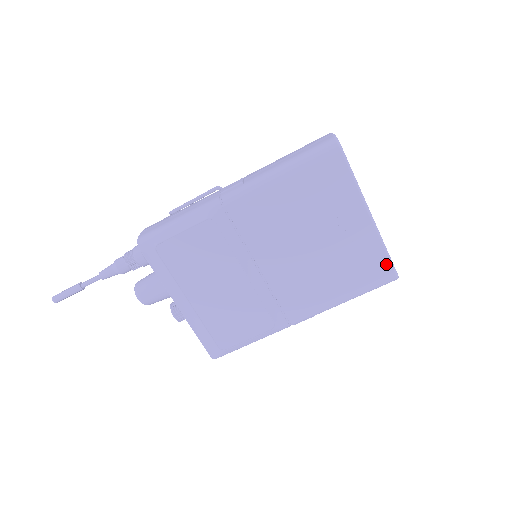
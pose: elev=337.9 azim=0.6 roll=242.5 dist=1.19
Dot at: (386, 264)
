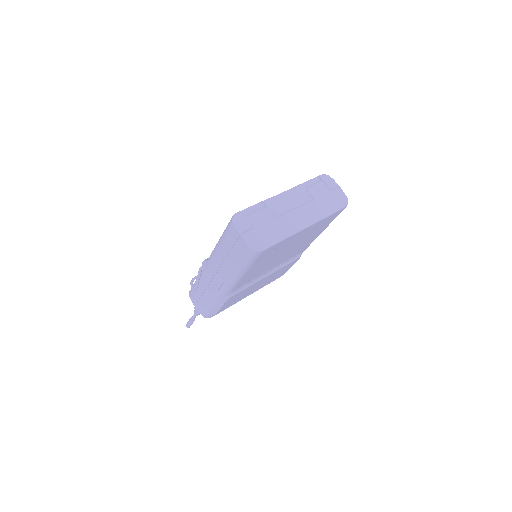
Dot at: (336, 213)
